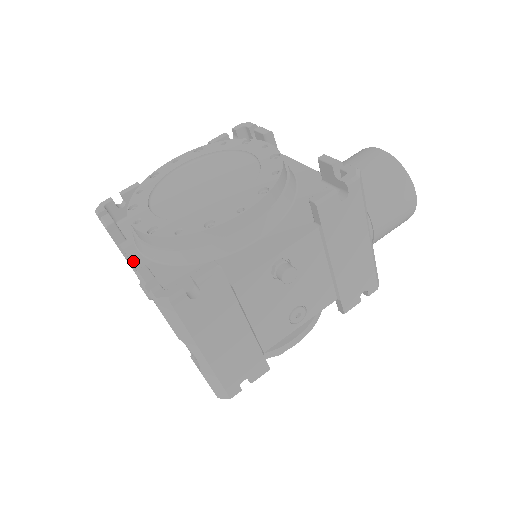
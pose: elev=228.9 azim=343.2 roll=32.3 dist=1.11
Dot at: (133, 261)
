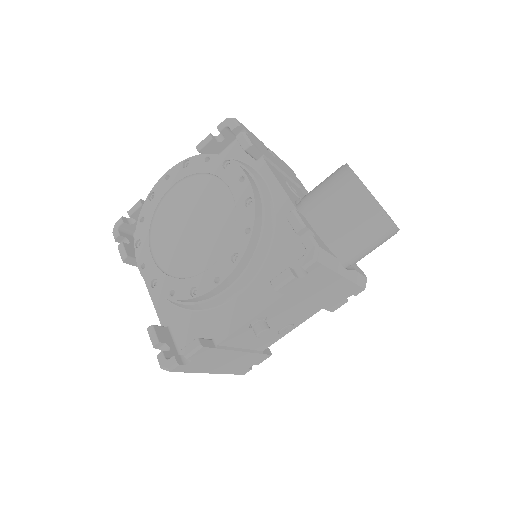
Dot at: (149, 291)
